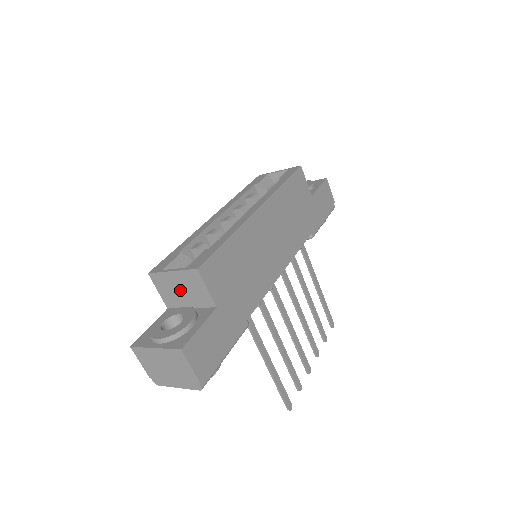
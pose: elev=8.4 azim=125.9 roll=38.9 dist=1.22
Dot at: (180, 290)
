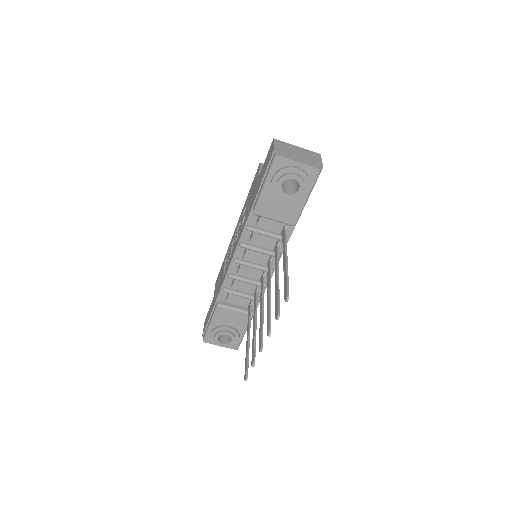
Dot at: occluded
